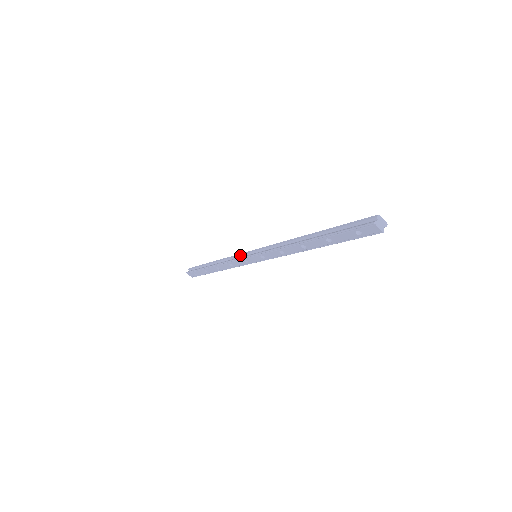
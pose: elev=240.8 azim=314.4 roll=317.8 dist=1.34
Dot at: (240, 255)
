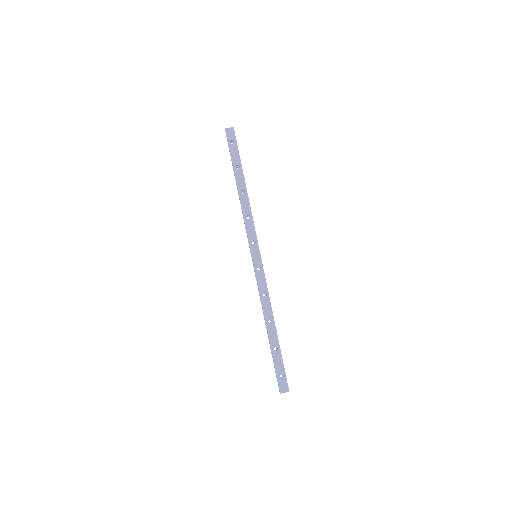
Dot at: (256, 277)
